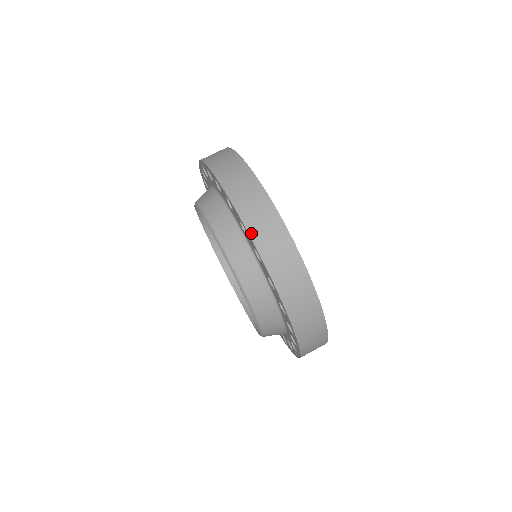
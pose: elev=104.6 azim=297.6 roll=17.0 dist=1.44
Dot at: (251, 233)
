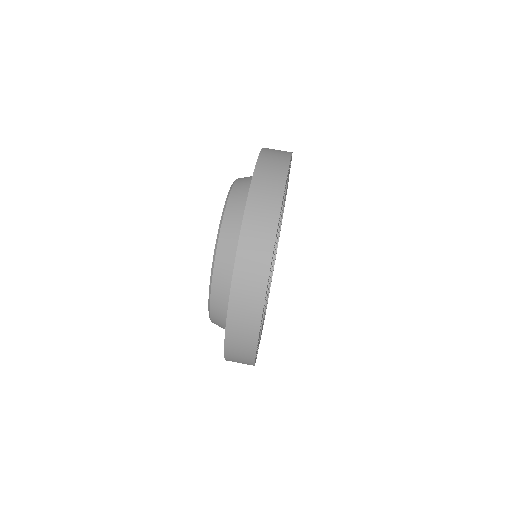
Dot at: (229, 315)
